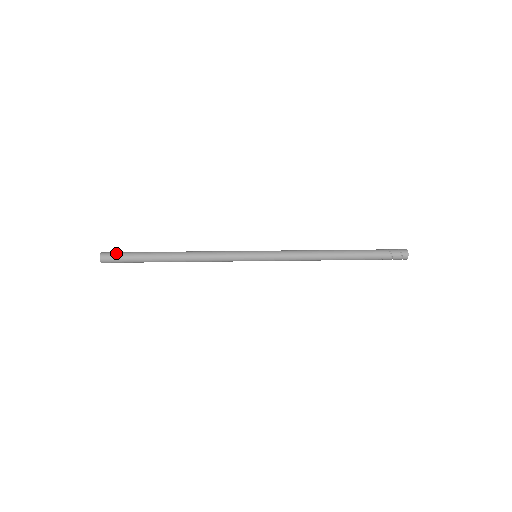
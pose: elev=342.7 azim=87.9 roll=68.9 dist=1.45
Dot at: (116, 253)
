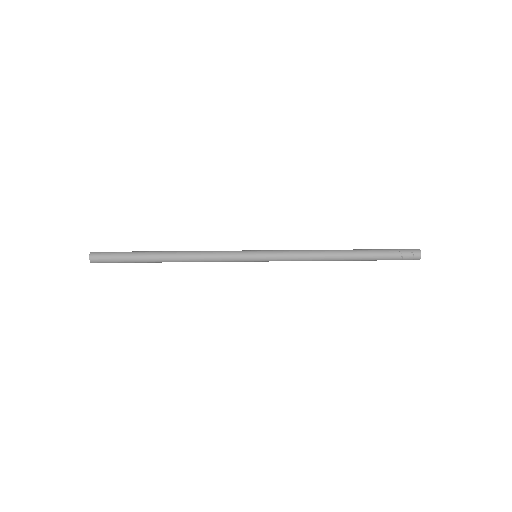
Dot at: (106, 255)
